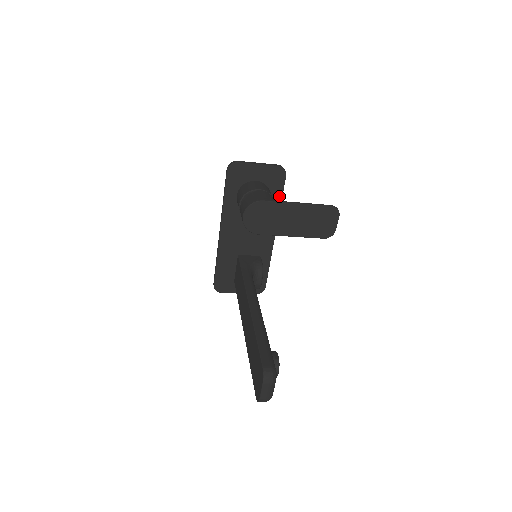
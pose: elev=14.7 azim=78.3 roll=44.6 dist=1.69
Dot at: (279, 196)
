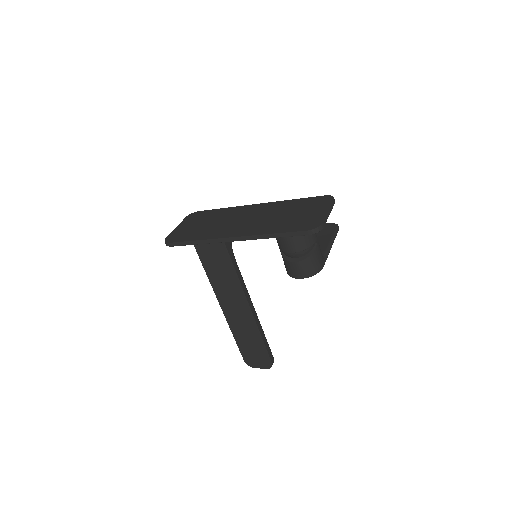
Dot at: occluded
